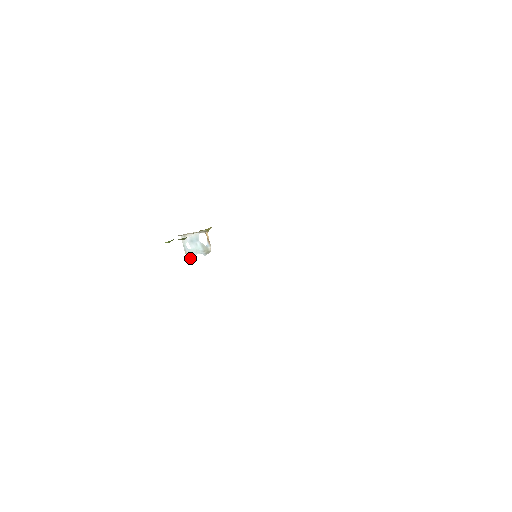
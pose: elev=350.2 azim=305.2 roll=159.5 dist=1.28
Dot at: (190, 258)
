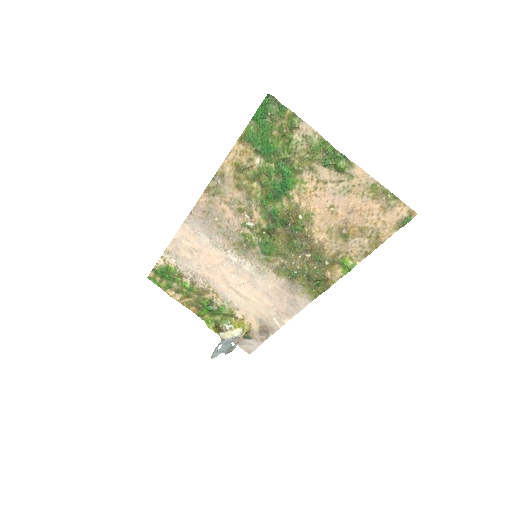
Dot at: (213, 357)
